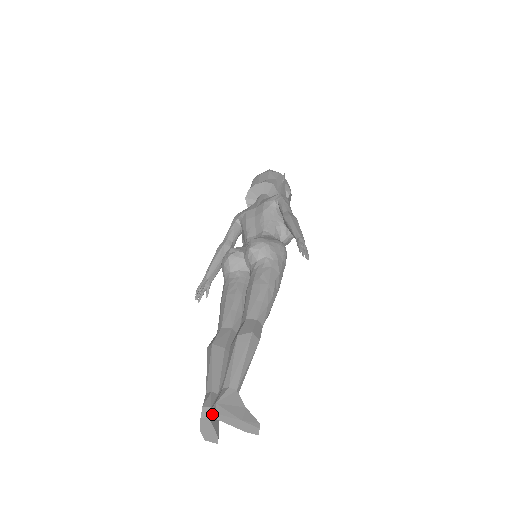
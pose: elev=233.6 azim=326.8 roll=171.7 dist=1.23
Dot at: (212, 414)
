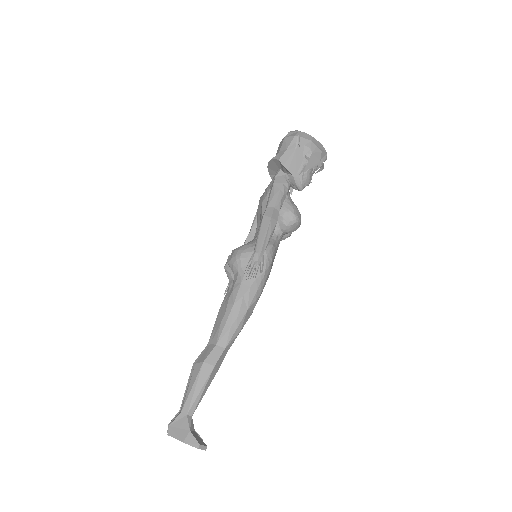
Dot at: (171, 432)
